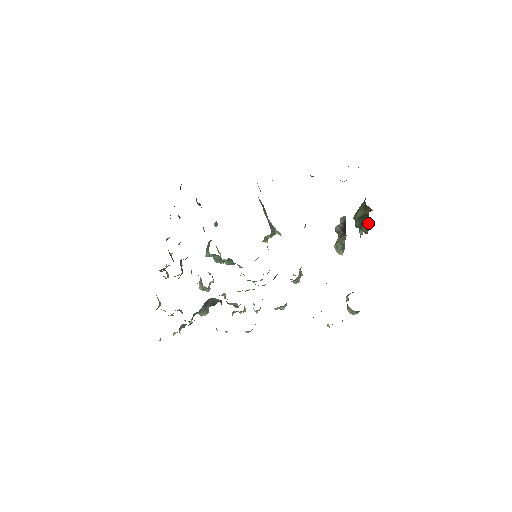
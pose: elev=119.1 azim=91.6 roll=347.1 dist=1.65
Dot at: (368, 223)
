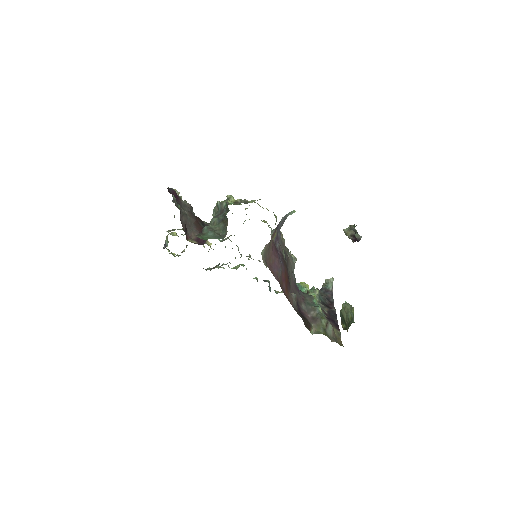
Dot at: (344, 329)
